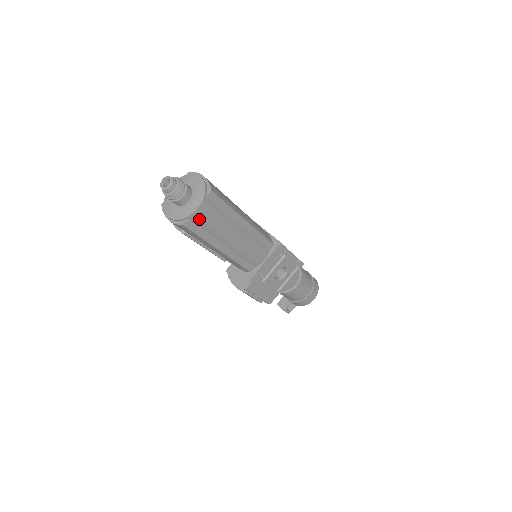
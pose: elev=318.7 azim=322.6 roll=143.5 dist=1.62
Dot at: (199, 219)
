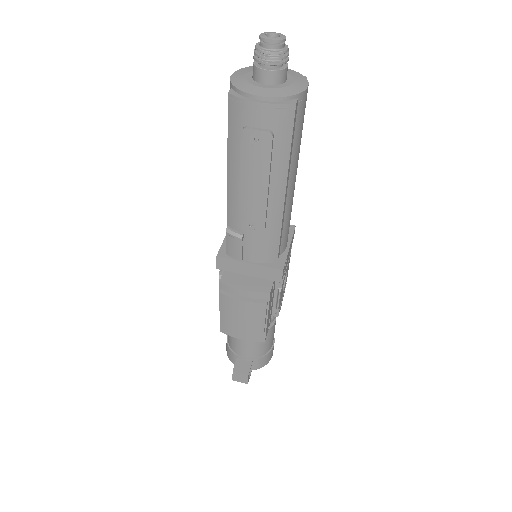
Dot at: (302, 108)
